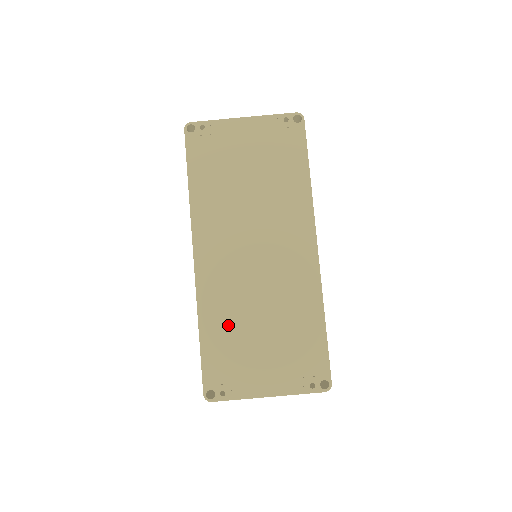
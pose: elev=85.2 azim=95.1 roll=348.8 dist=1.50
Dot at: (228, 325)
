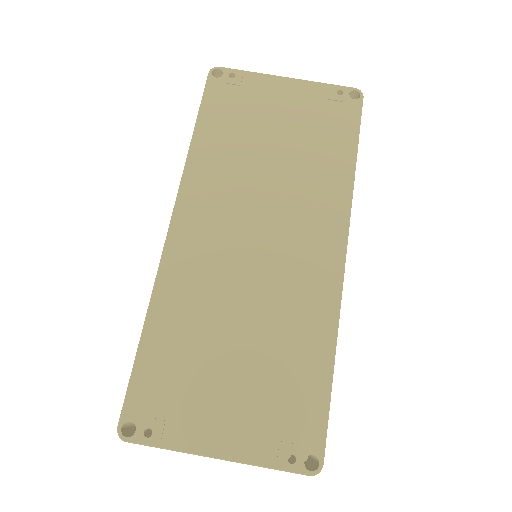
Dot at: (189, 329)
